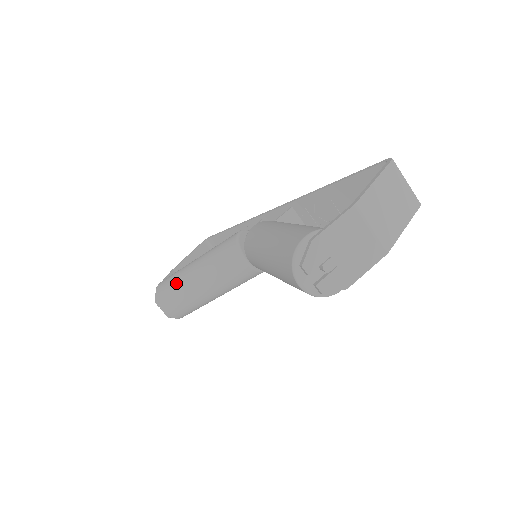
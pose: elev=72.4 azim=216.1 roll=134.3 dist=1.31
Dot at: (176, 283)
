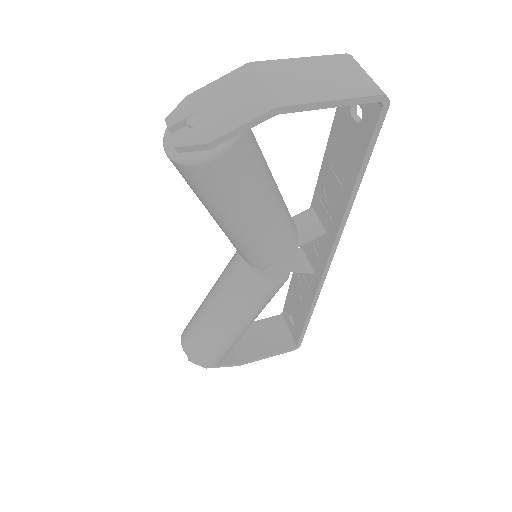
Dot at: occluded
